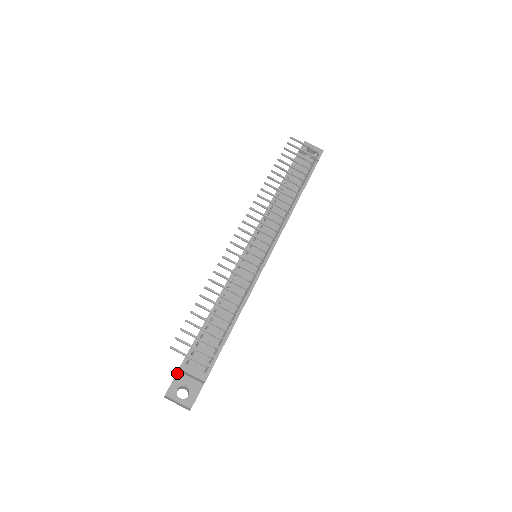
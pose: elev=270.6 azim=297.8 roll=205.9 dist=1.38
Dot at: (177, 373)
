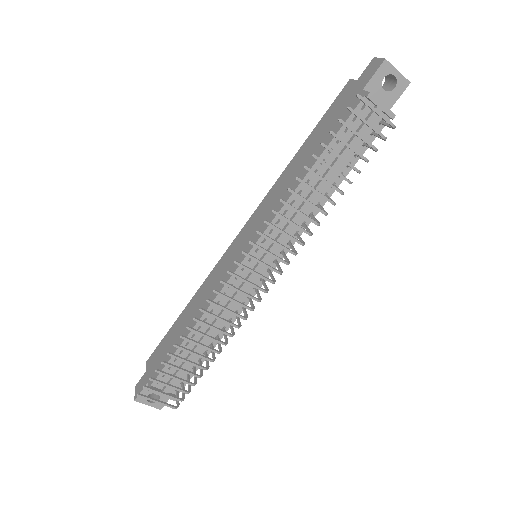
Dot at: (147, 383)
